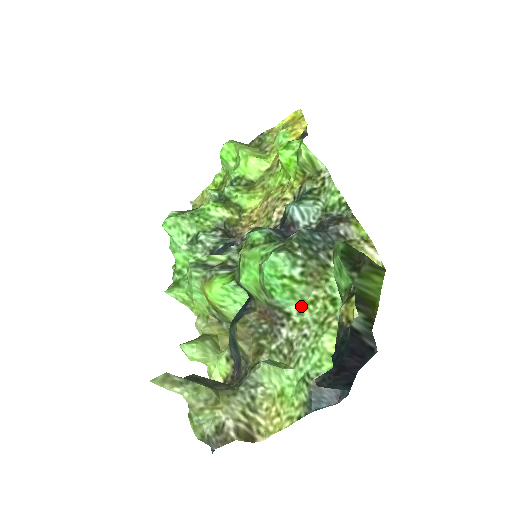
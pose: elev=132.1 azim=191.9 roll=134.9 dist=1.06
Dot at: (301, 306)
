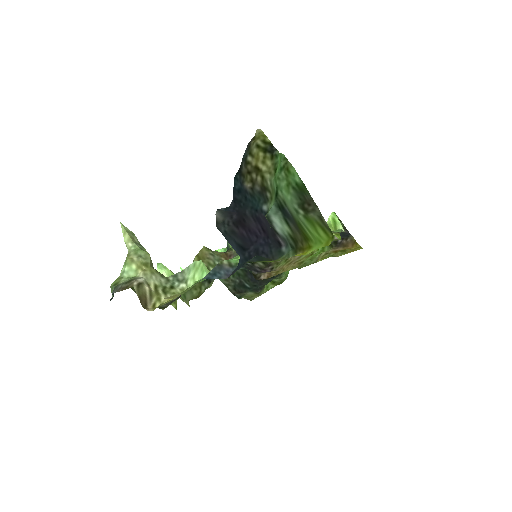
Dot at: occluded
